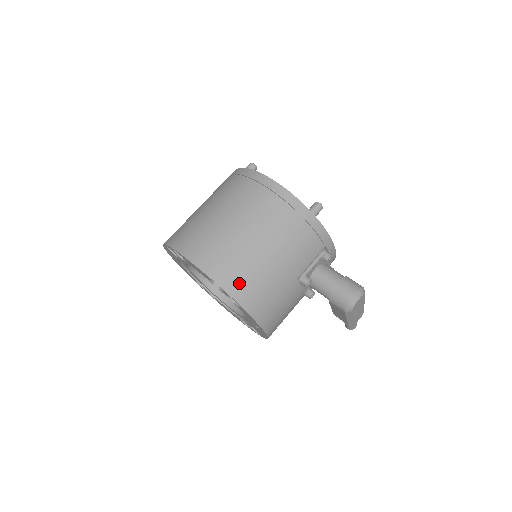
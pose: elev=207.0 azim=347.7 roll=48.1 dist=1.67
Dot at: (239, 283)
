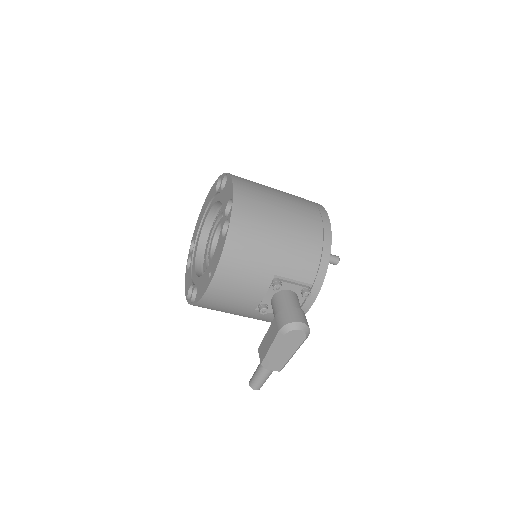
Dot at: (245, 219)
